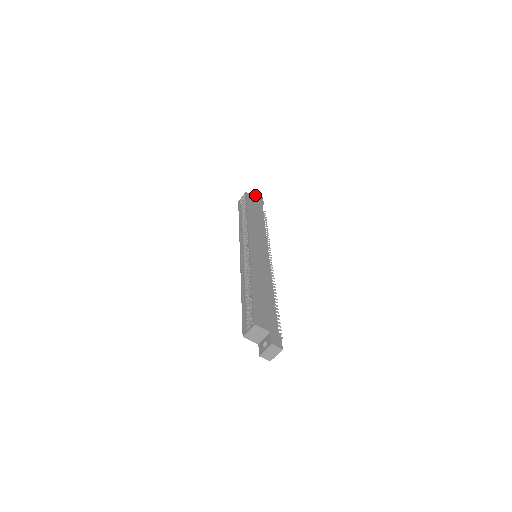
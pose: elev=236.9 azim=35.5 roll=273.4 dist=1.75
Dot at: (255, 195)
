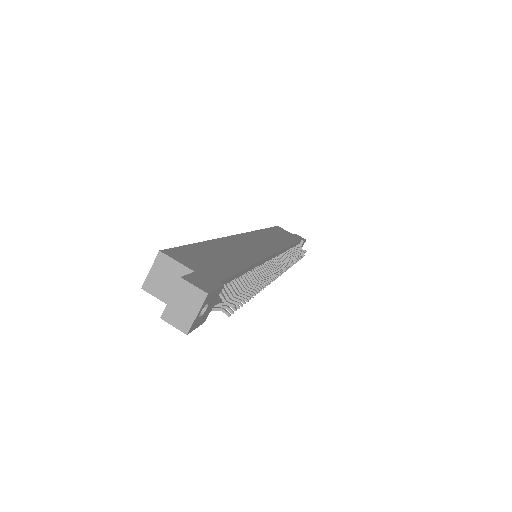
Dot at: (294, 234)
